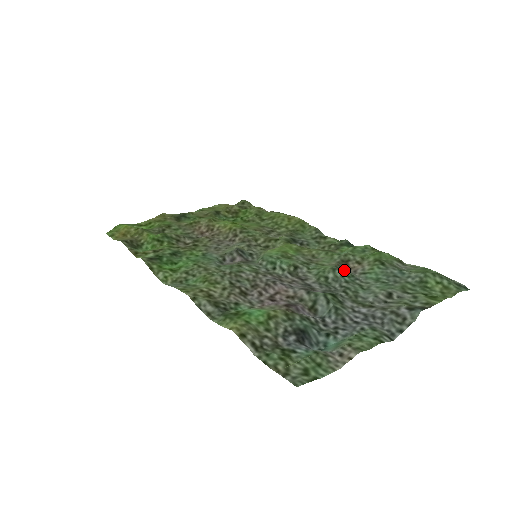
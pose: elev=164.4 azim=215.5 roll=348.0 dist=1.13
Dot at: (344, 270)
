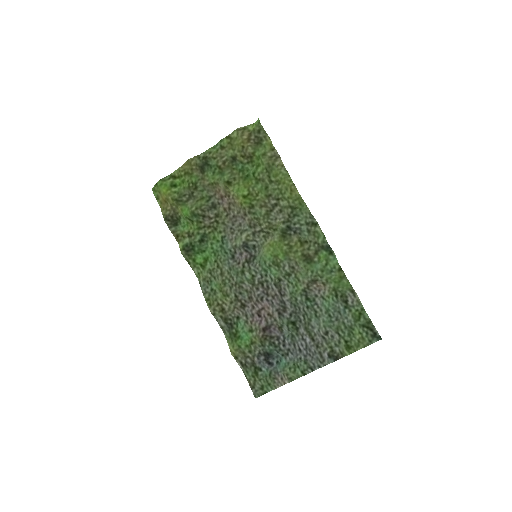
Dot at: (309, 294)
